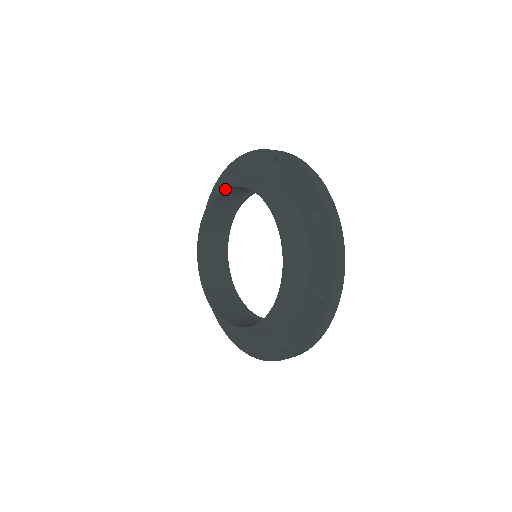
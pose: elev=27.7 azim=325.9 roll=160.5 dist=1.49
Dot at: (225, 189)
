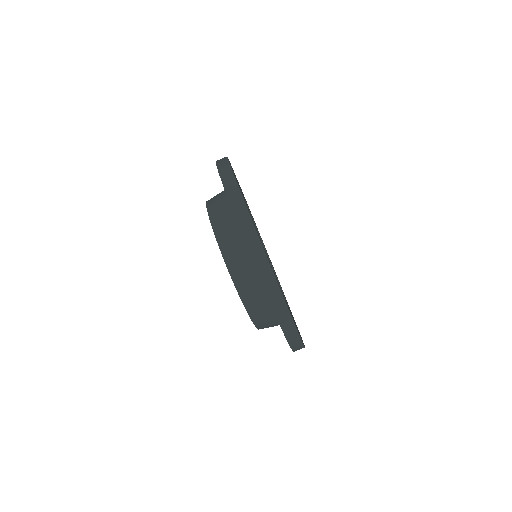
Dot at: occluded
